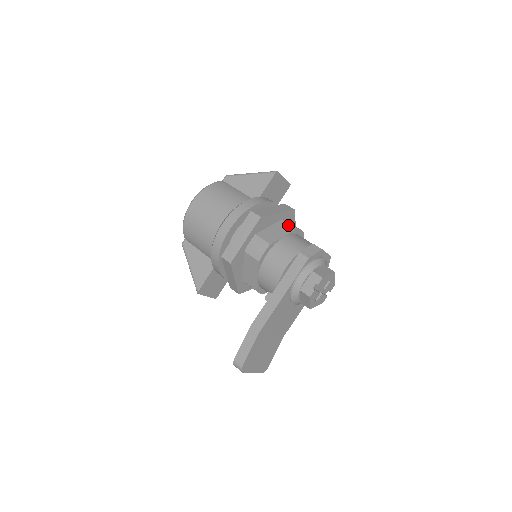
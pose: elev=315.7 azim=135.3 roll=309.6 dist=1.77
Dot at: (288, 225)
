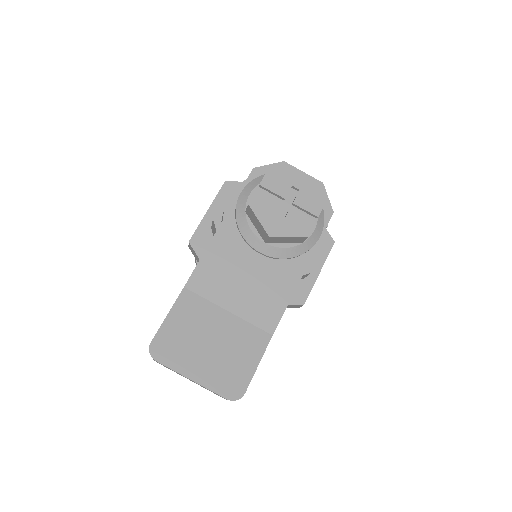
Dot at: occluded
